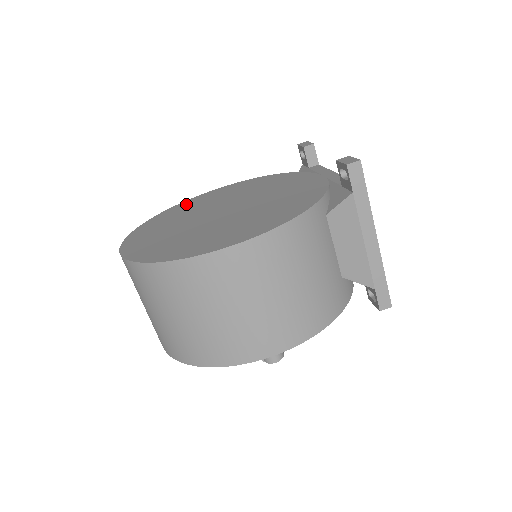
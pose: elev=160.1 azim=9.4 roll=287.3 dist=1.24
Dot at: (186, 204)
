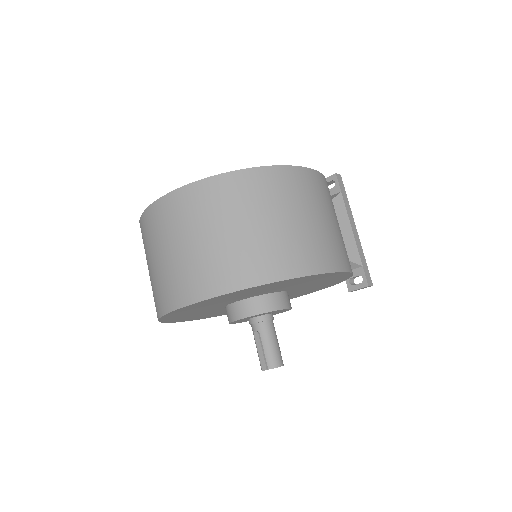
Dot at: occluded
